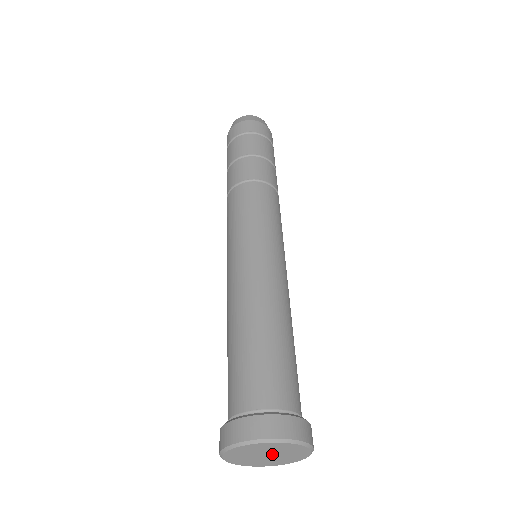
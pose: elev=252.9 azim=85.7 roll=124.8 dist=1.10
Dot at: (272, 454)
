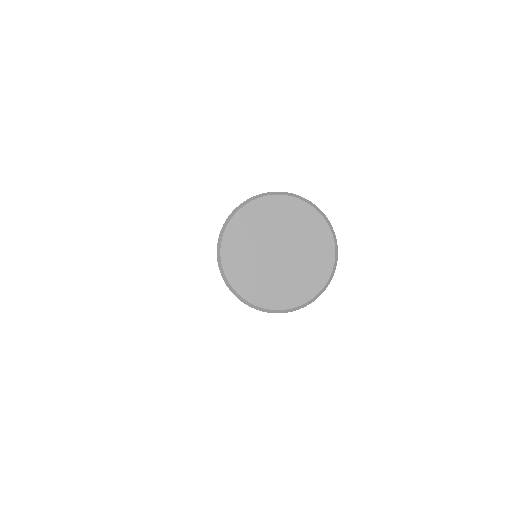
Dot at: (284, 247)
